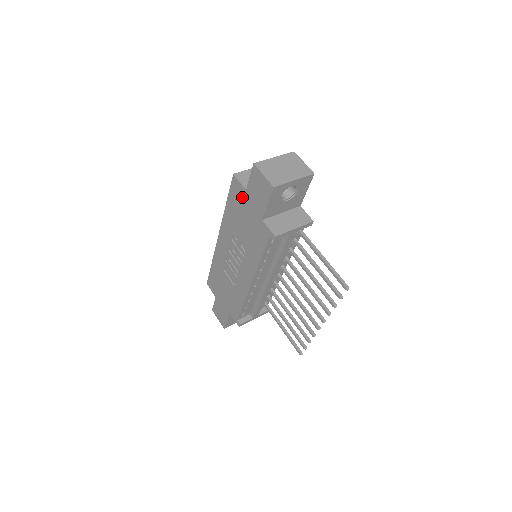
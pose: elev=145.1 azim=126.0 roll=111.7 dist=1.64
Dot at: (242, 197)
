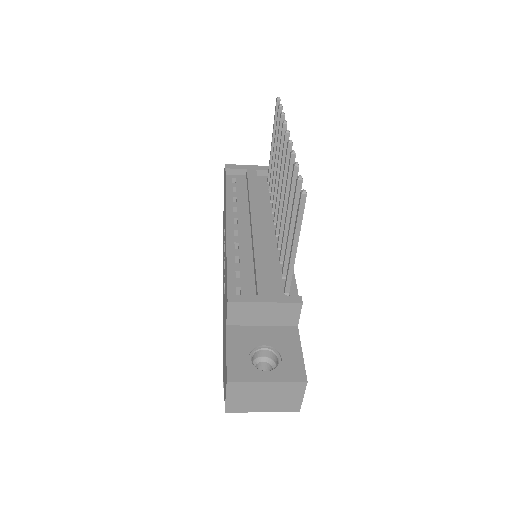
Dot at: (223, 216)
